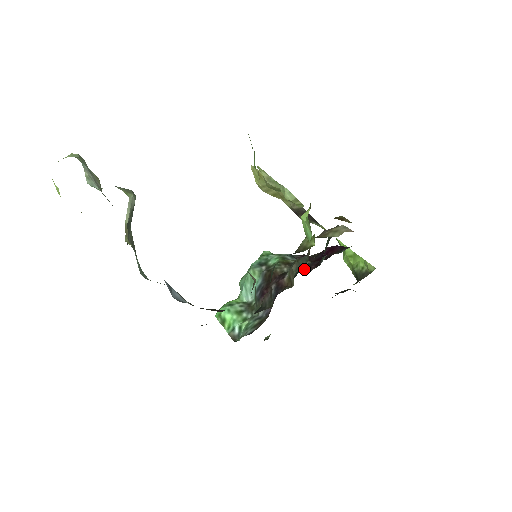
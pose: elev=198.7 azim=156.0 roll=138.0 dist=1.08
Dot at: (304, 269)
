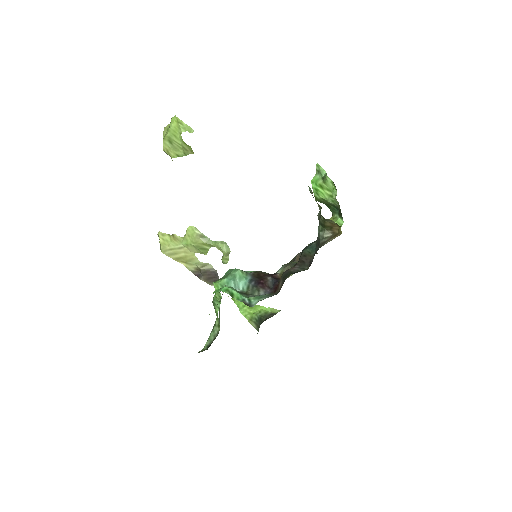
Dot at: occluded
